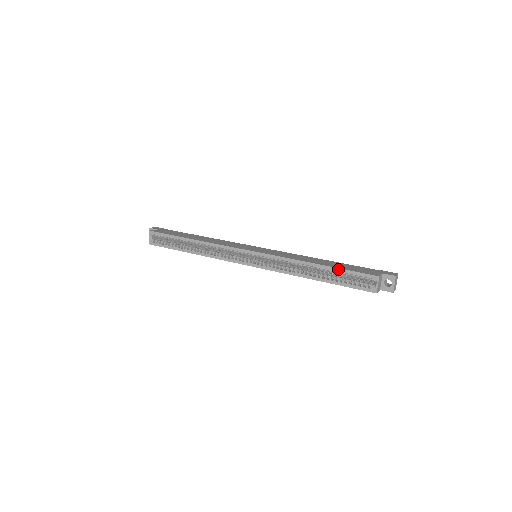
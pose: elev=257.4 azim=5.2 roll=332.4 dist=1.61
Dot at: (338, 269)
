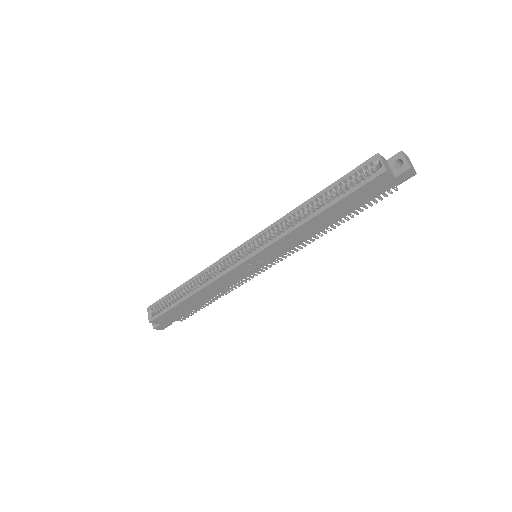
Dot at: (333, 184)
